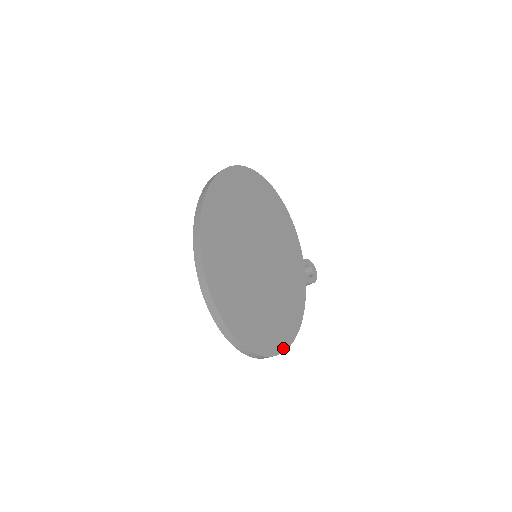
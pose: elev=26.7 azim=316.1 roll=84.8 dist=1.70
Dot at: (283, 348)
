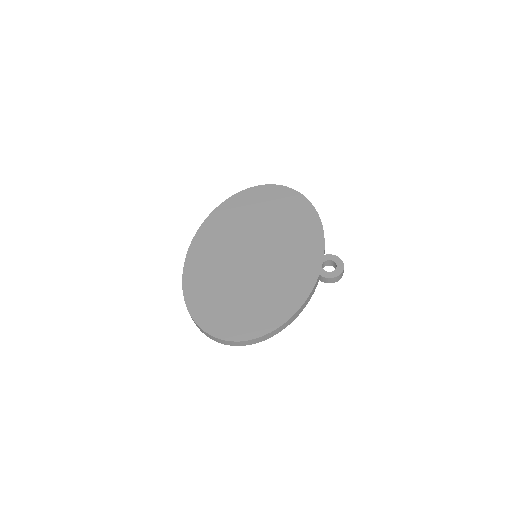
Dot at: (253, 336)
